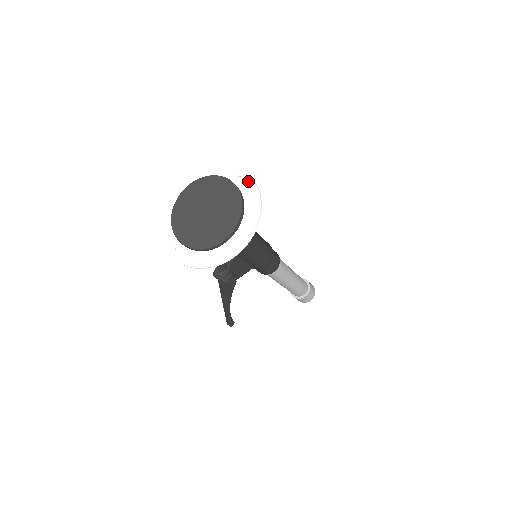
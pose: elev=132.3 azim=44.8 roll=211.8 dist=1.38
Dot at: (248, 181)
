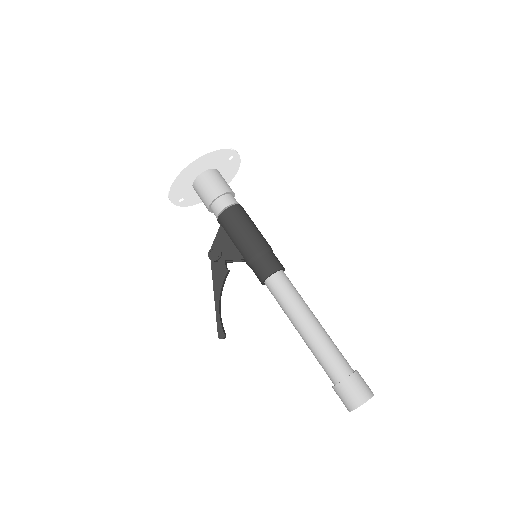
Dot at: (230, 151)
